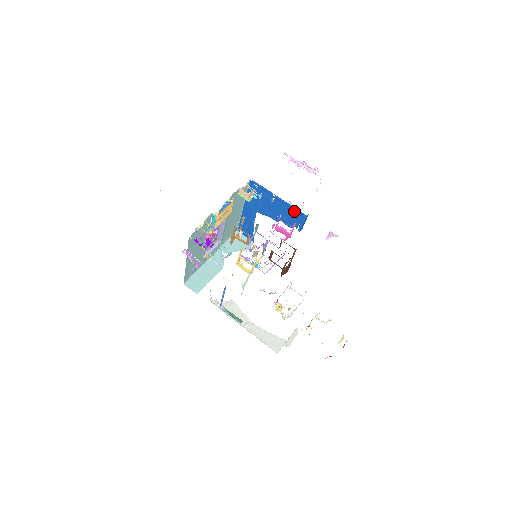
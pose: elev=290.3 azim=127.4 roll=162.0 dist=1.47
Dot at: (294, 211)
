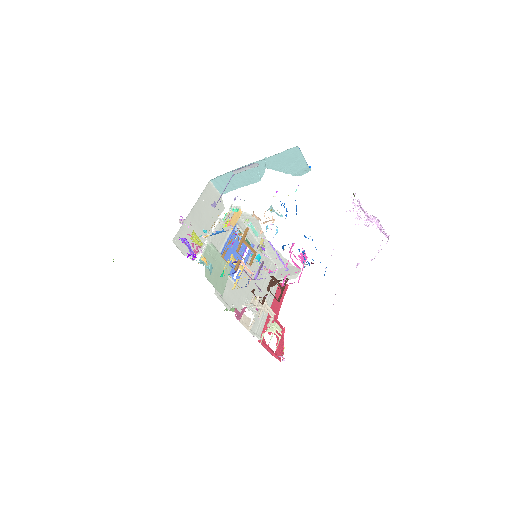
Dot at: (309, 265)
